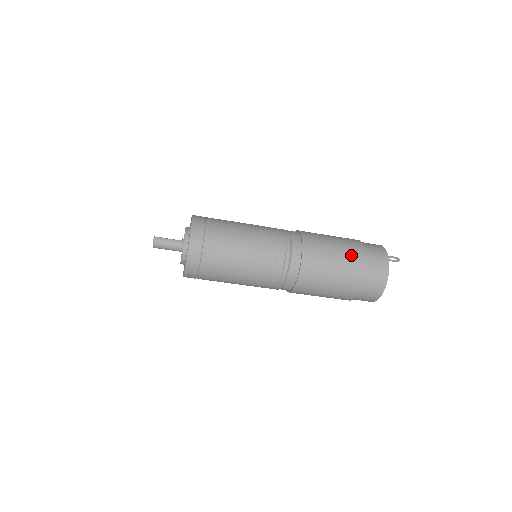
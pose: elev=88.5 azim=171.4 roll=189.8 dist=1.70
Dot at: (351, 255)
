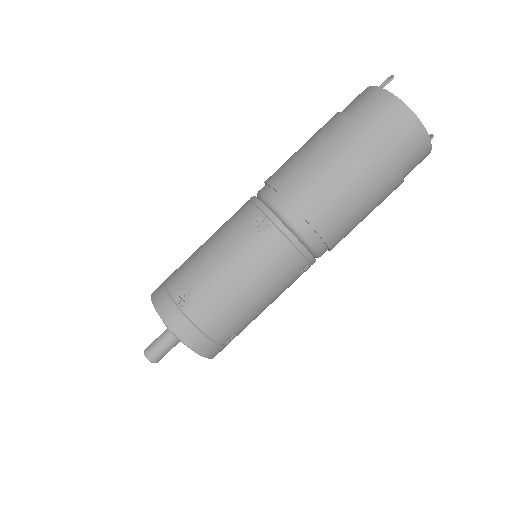
Dot at: (329, 131)
